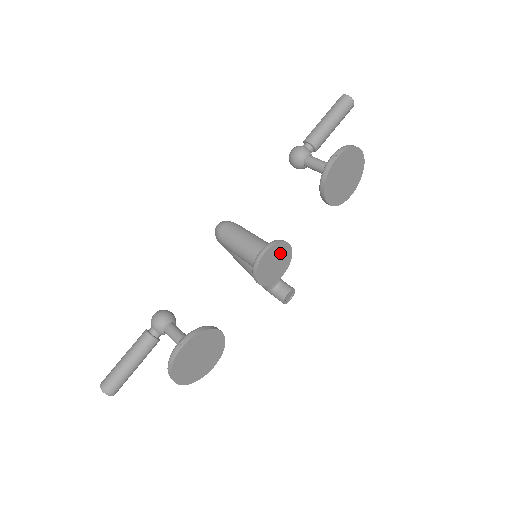
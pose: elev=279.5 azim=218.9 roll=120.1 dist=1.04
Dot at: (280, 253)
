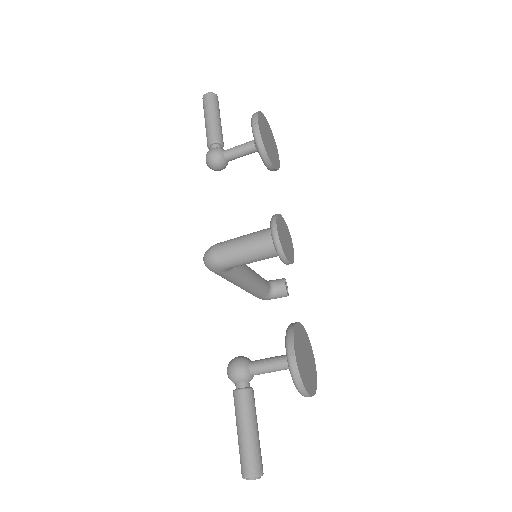
Dot at: (282, 226)
